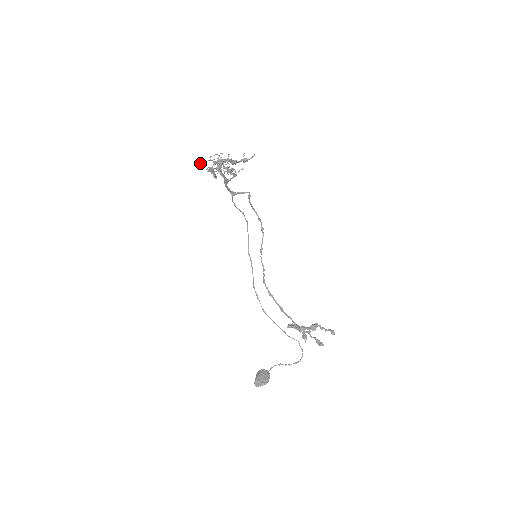
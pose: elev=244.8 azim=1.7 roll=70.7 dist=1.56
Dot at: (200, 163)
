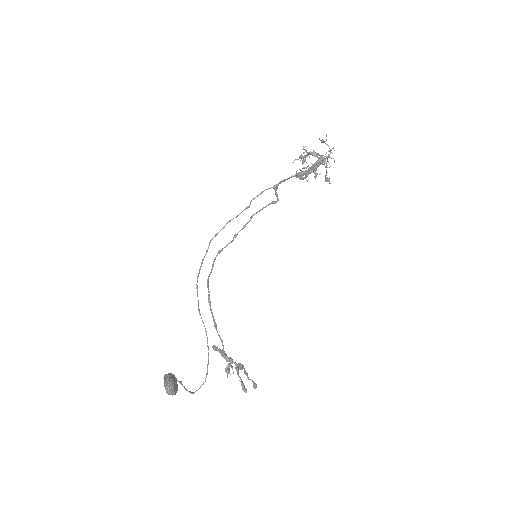
Dot at: (324, 142)
